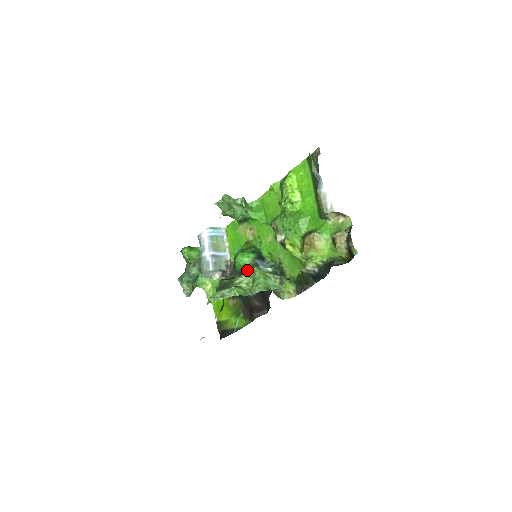
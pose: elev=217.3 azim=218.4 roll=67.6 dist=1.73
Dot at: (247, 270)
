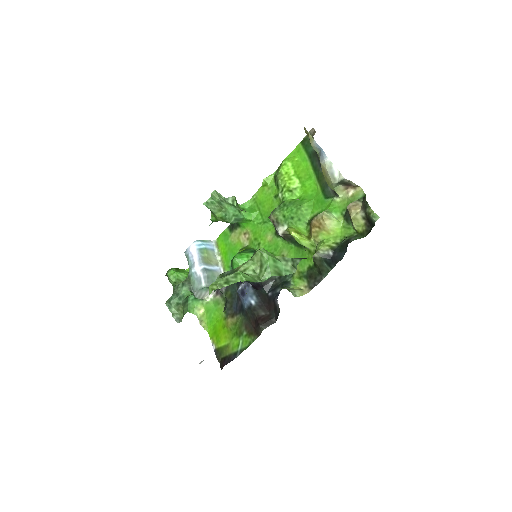
Dot at: occluded
